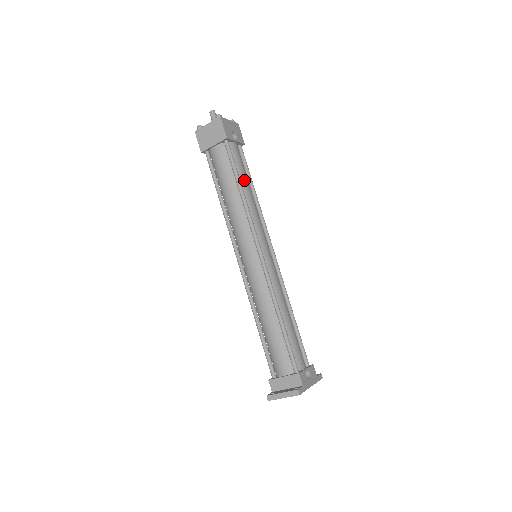
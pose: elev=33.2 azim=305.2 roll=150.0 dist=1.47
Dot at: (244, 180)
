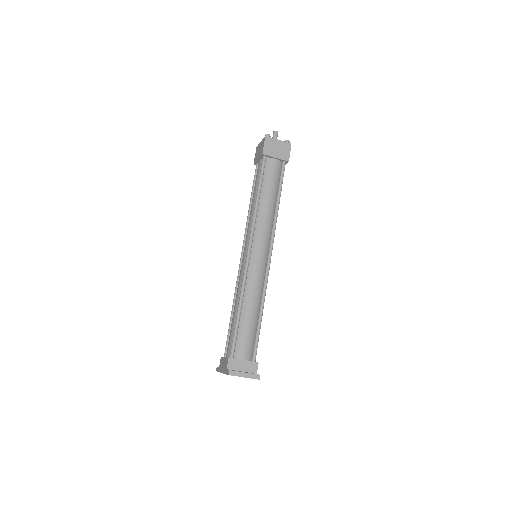
Dot at: occluded
